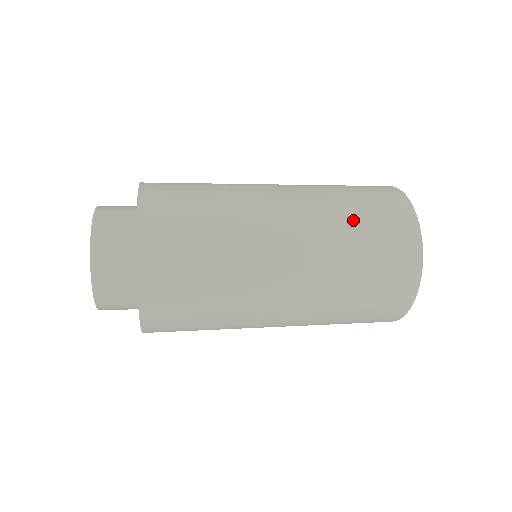
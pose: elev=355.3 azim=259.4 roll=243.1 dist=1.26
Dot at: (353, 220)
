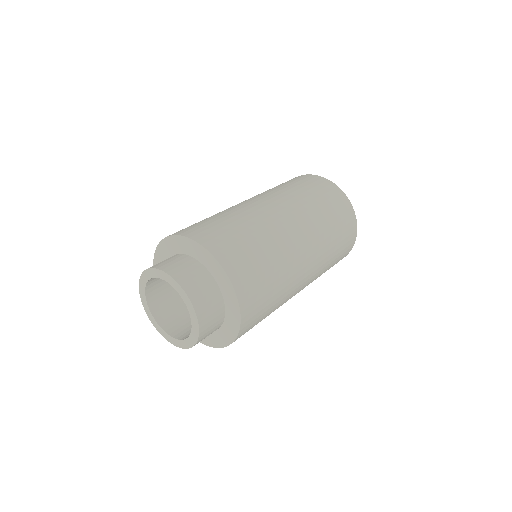
Dot at: (296, 189)
